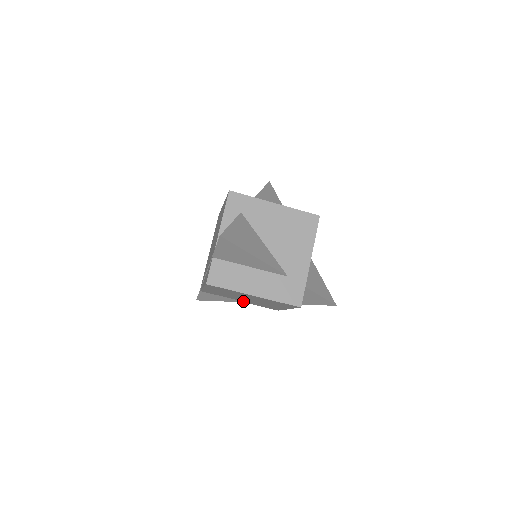
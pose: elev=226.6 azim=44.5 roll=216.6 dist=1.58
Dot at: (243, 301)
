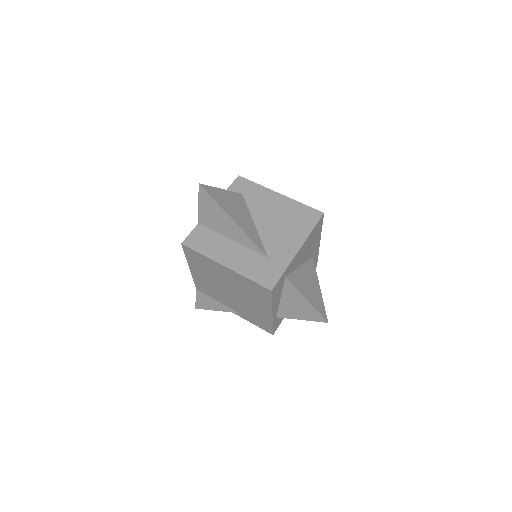
Dot at: (236, 310)
